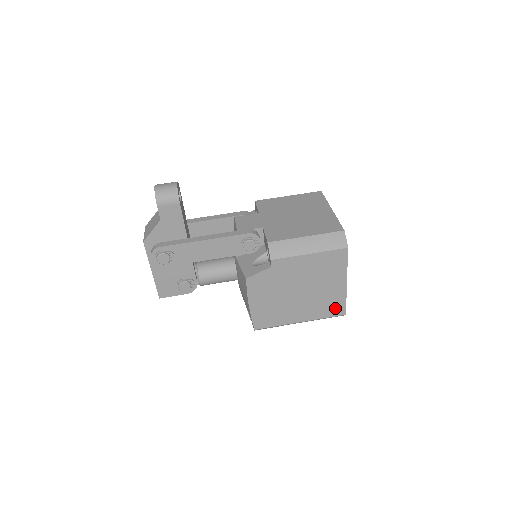
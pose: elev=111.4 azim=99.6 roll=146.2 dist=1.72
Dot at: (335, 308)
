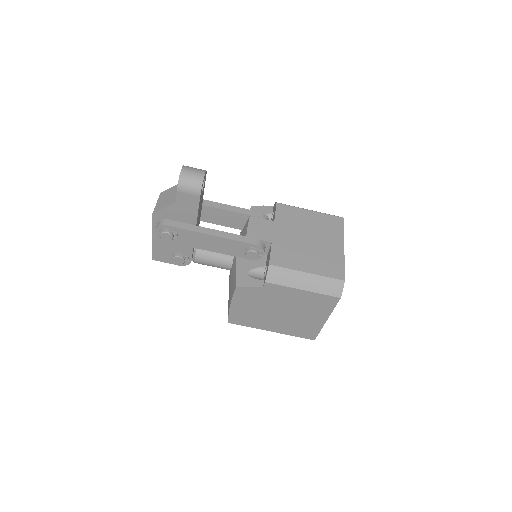
Dot at: (307, 333)
